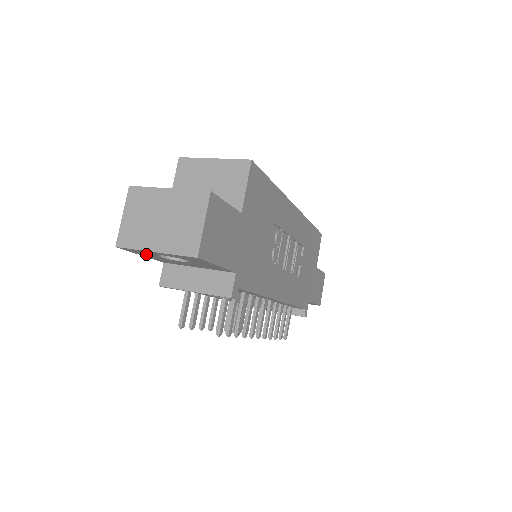
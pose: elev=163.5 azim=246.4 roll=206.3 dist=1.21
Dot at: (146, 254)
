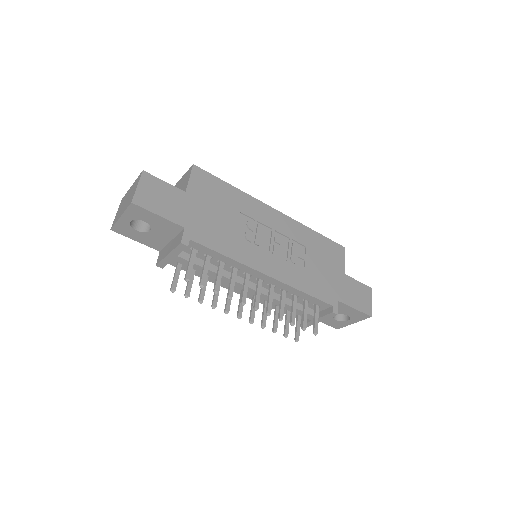
Dot at: (131, 233)
